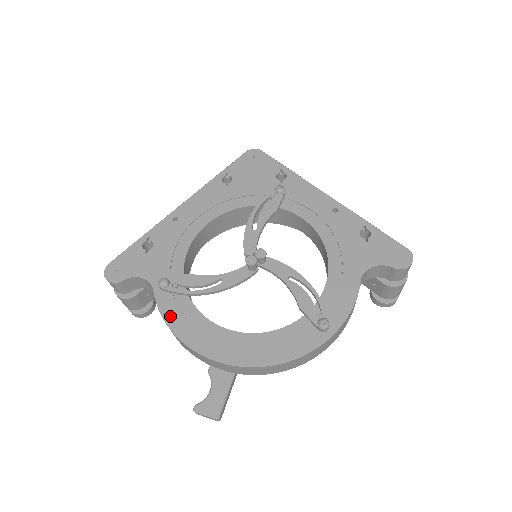
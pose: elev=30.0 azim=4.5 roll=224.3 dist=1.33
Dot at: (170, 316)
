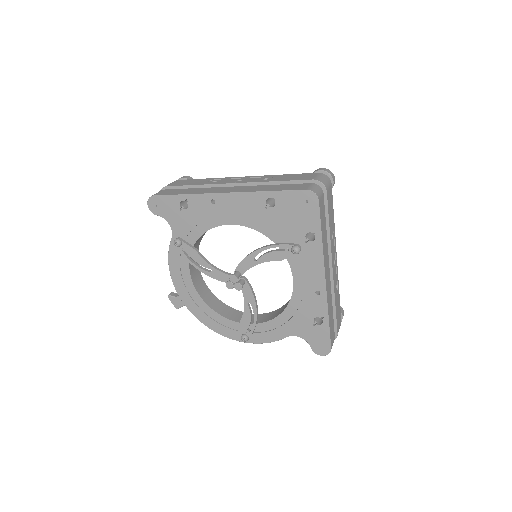
Dot at: (173, 261)
